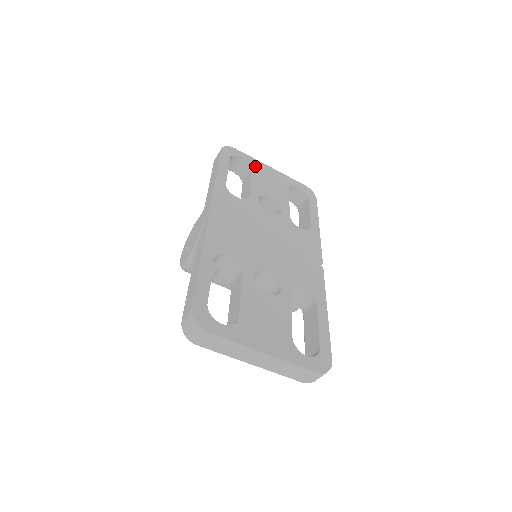
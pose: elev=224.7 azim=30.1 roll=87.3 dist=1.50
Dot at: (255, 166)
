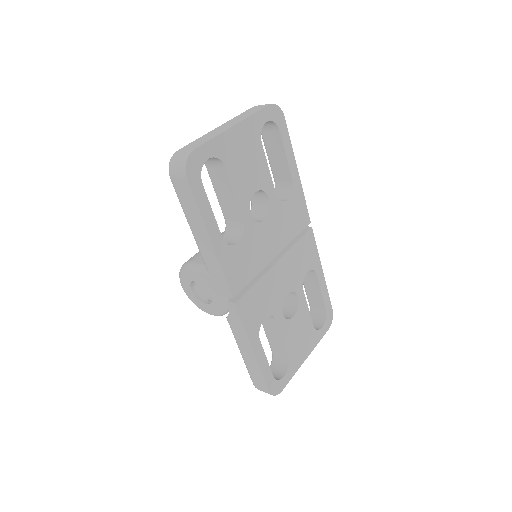
Dot at: (224, 153)
